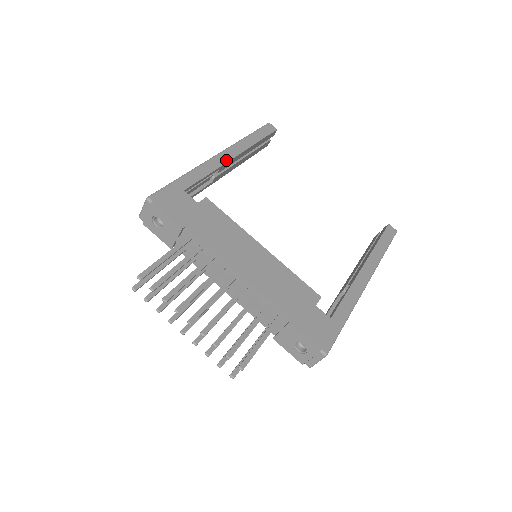
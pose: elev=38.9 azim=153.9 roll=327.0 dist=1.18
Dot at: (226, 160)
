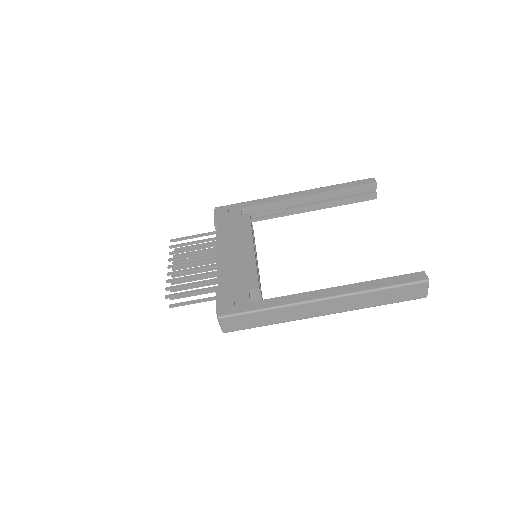
Dot at: (294, 197)
